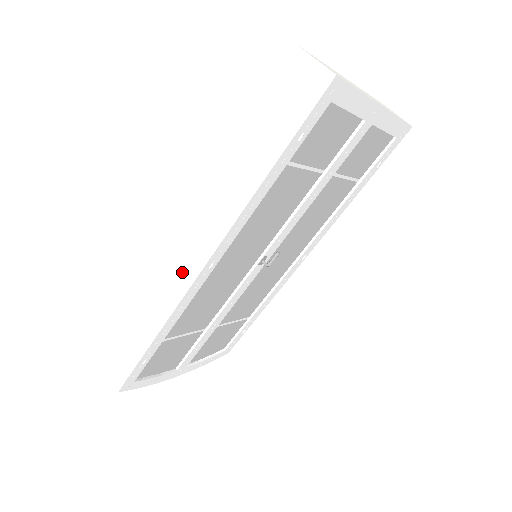
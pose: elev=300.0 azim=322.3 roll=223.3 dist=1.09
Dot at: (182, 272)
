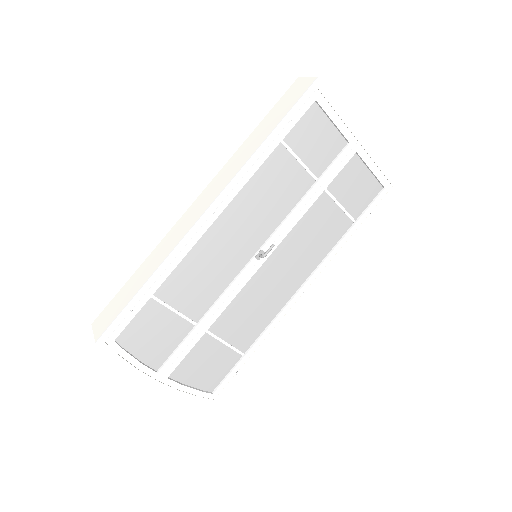
Dot at: (188, 222)
